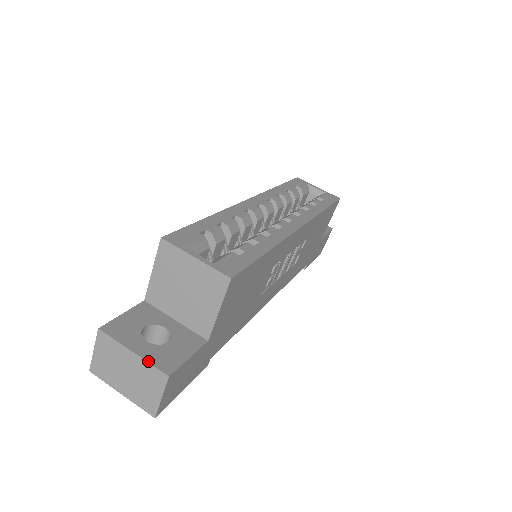
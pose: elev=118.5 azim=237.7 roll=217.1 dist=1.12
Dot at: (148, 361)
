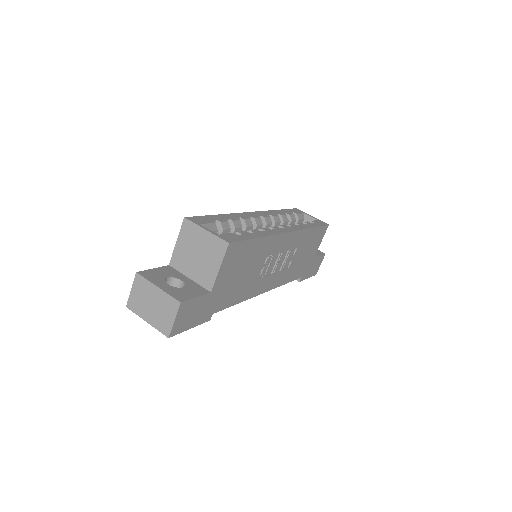
Dot at: (168, 293)
